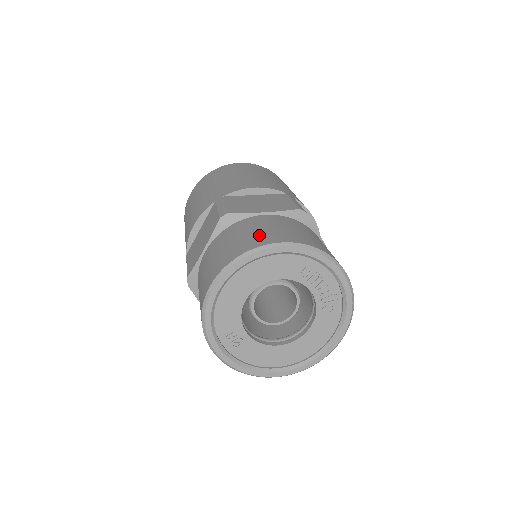
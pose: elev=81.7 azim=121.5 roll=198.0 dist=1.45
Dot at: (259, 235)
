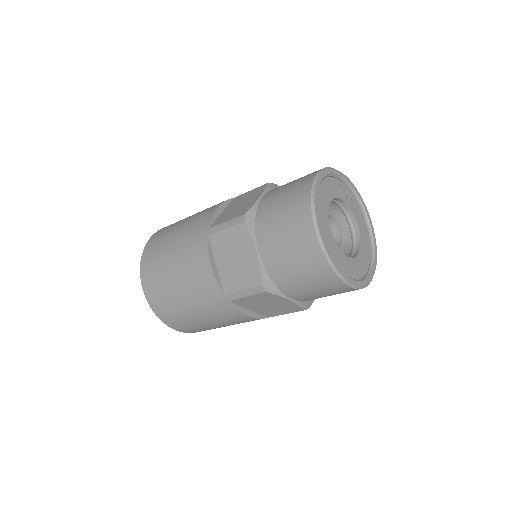
Dot at: (294, 190)
